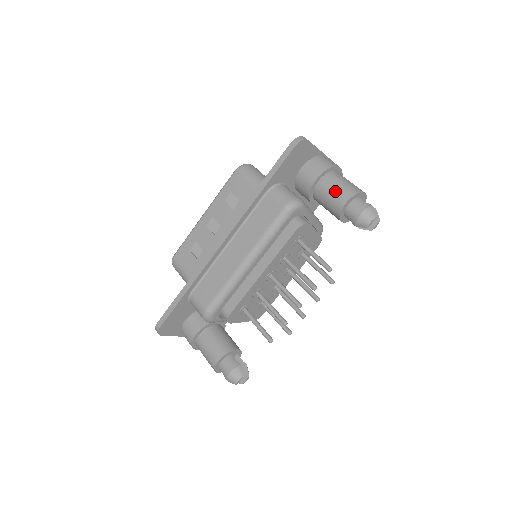
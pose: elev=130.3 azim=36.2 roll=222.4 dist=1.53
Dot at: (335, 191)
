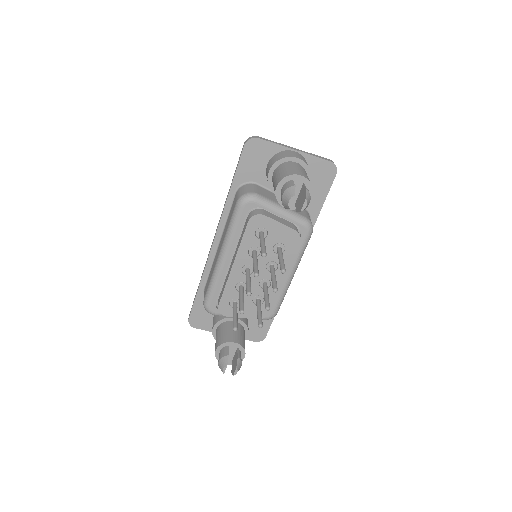
Dot at: (275, 179)
